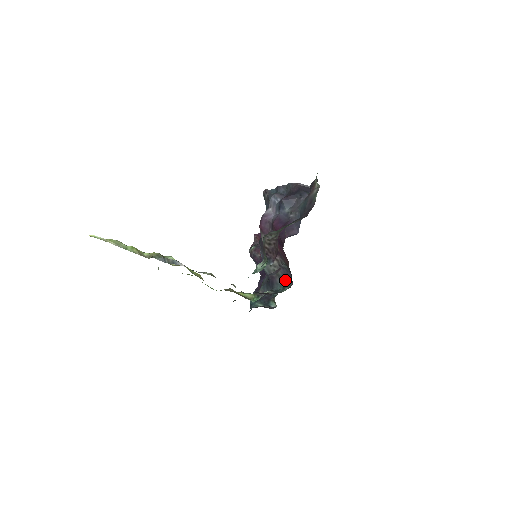
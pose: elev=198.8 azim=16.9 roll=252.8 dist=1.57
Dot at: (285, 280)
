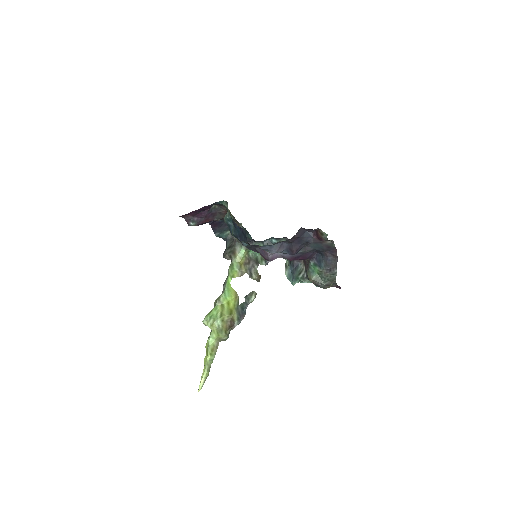
Dot at: occluded
